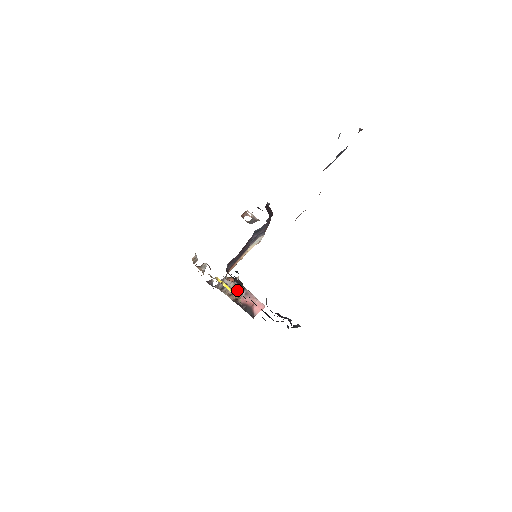
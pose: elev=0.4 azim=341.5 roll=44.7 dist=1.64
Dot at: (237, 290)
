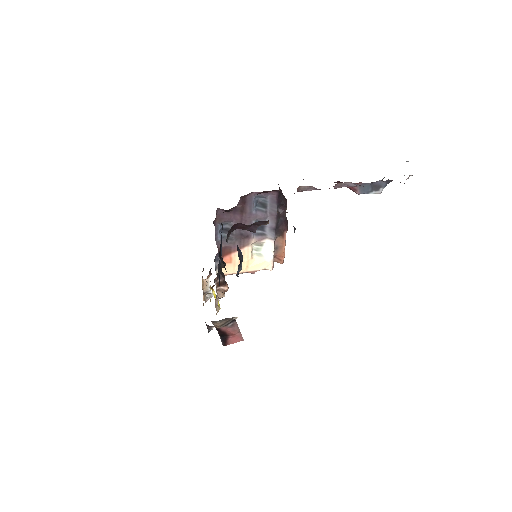
Dot at: occluded
